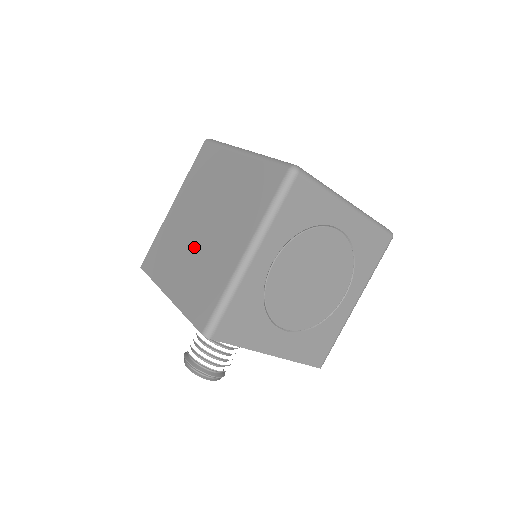
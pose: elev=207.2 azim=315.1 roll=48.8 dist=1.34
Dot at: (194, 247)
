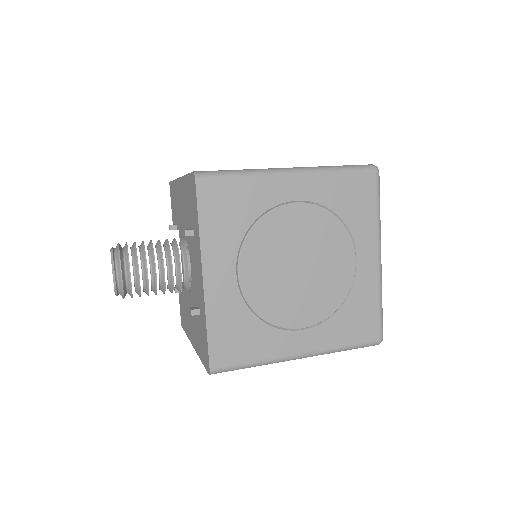
Dot at: occluded
